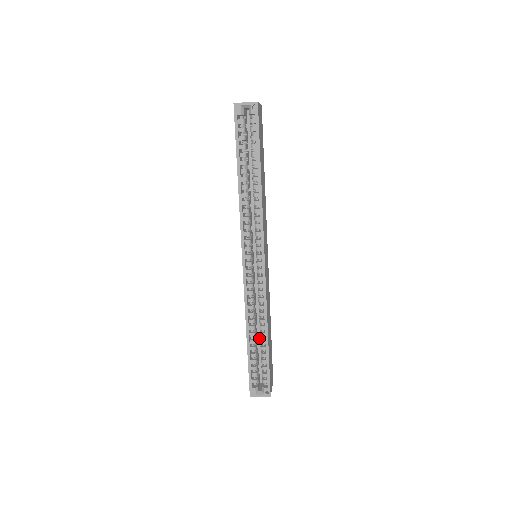
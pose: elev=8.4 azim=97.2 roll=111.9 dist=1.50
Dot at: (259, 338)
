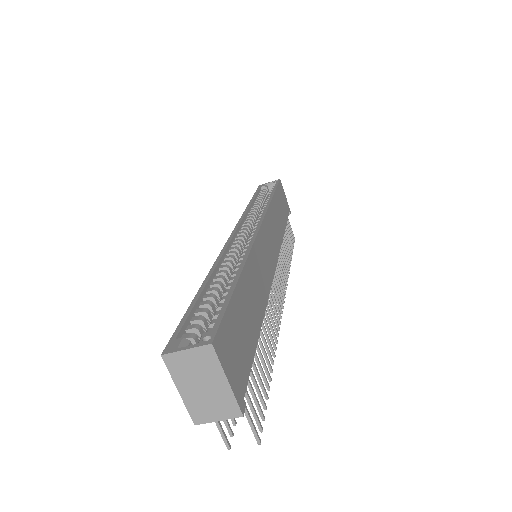
Dot at: occluded
